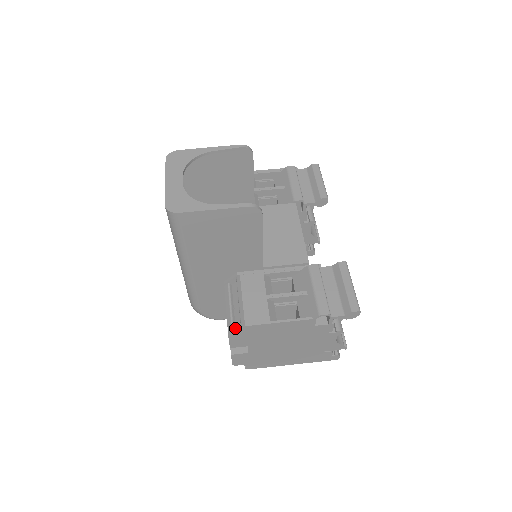
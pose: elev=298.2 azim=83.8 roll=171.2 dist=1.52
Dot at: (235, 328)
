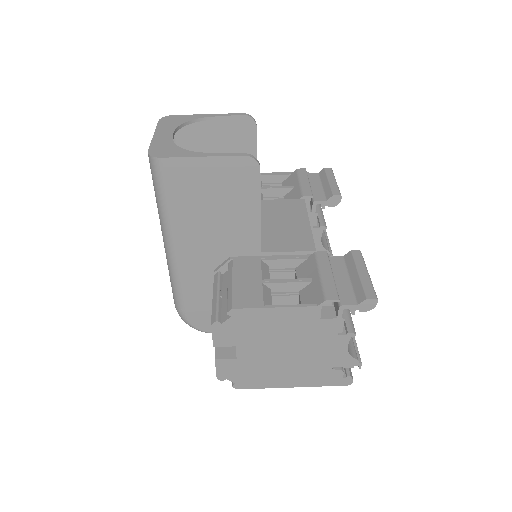
Dot at: (221, 317)
